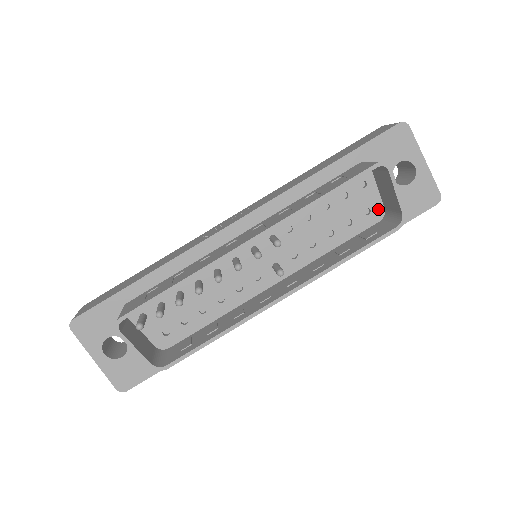
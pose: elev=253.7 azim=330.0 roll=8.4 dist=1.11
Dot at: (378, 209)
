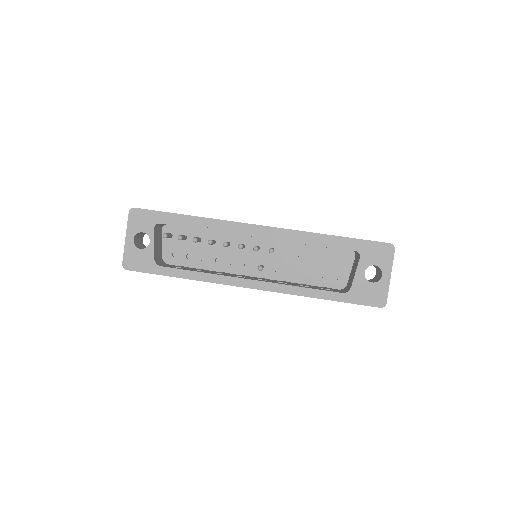
Dot at: (343, 282)
